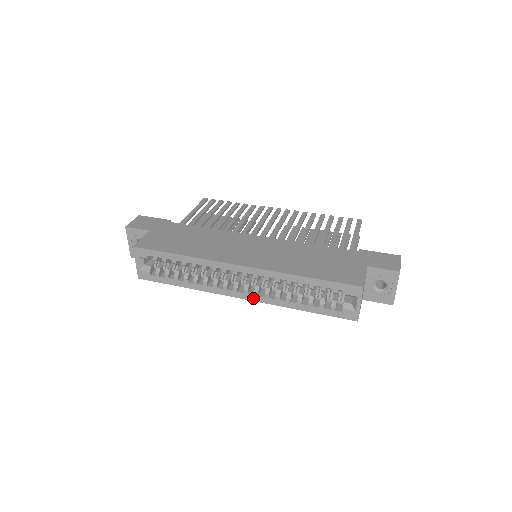
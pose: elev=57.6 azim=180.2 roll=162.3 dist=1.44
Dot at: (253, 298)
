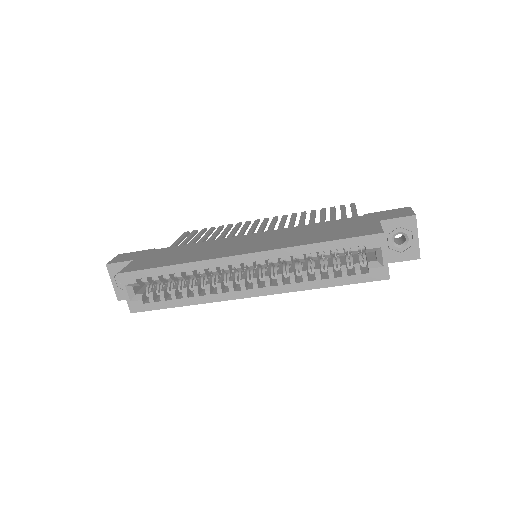
Dot at: (265, 292)
